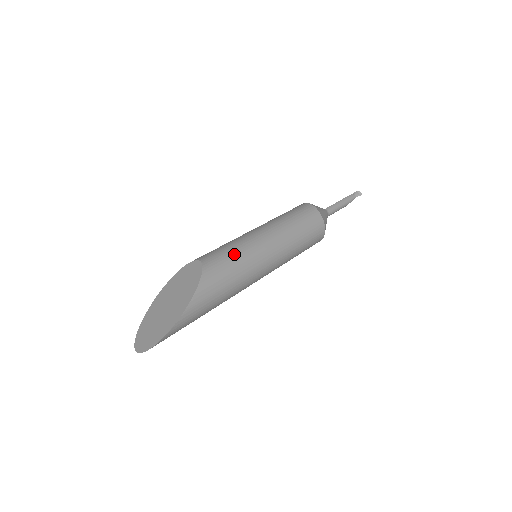
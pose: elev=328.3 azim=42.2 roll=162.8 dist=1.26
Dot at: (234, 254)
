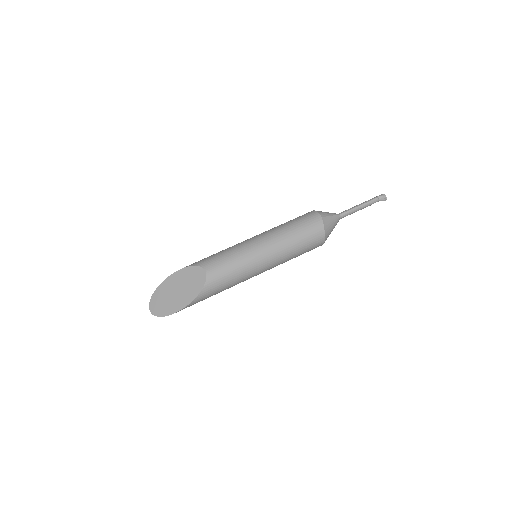
Dot at: (233, 273)
